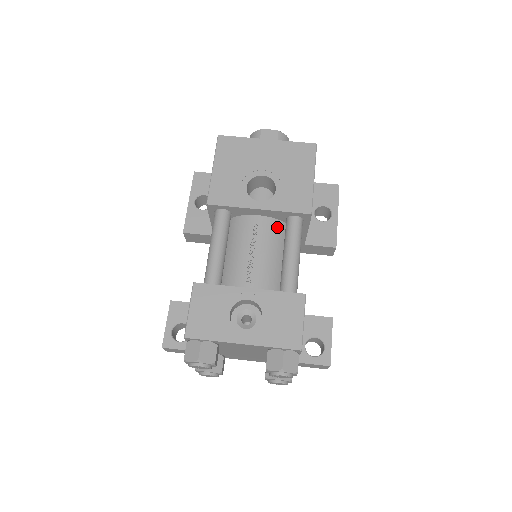
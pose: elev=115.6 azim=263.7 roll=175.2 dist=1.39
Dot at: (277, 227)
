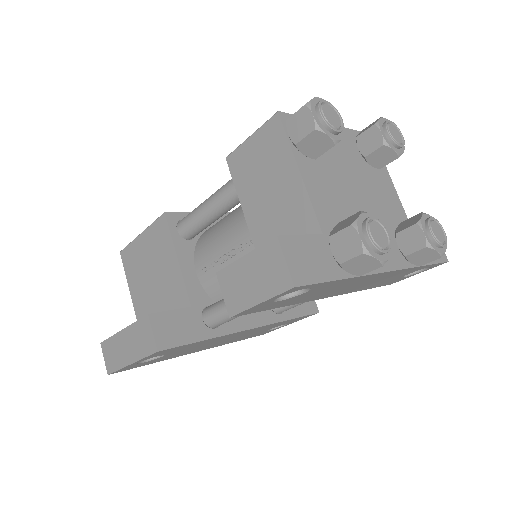
Dot at: occluded
